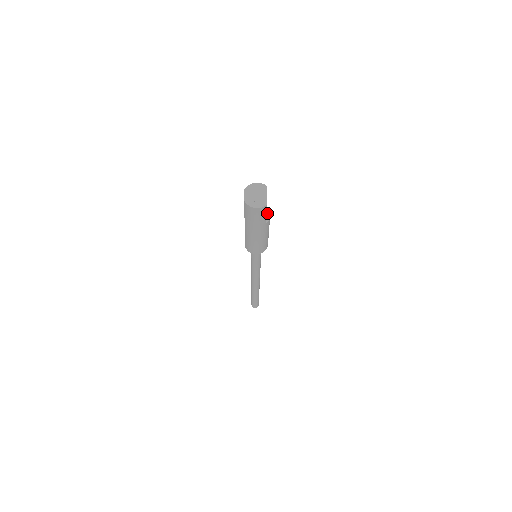
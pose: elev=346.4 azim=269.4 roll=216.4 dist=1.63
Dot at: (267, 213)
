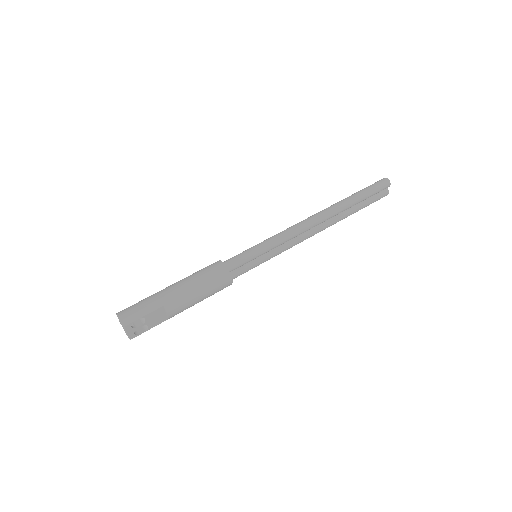
Dot at: (166, 312)
